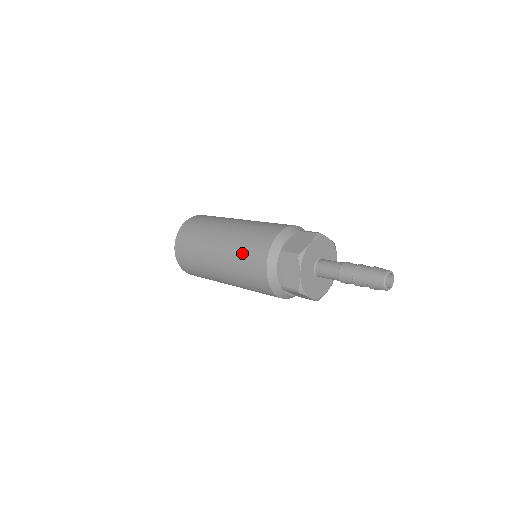
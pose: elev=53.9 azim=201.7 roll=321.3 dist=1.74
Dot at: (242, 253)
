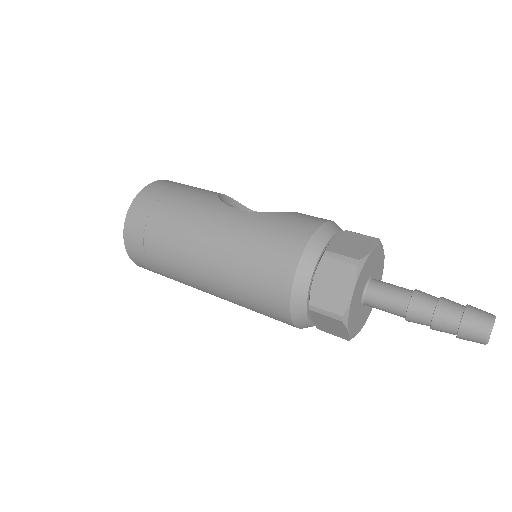
Dot at: (245, 297)
